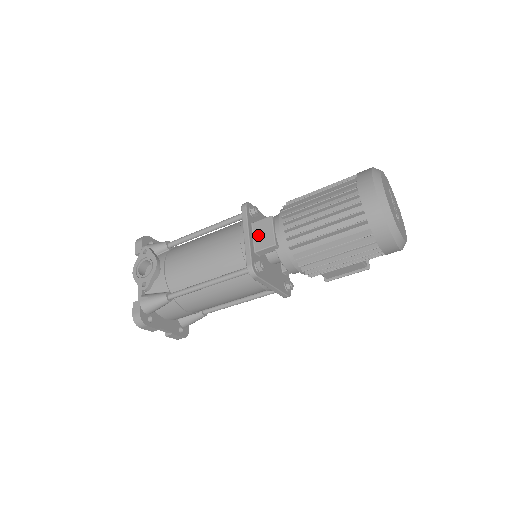
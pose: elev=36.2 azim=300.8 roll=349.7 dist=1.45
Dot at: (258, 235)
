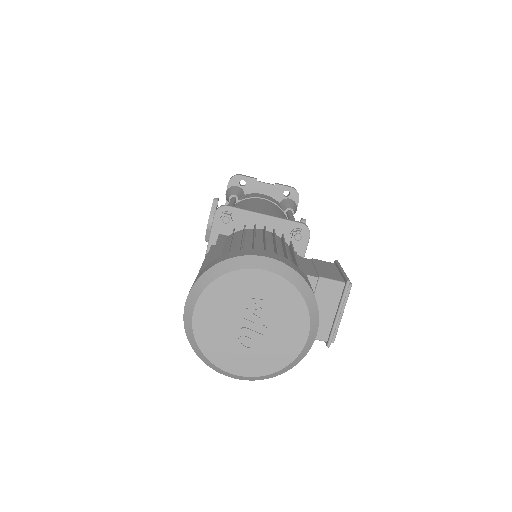
Dot at: occluded
